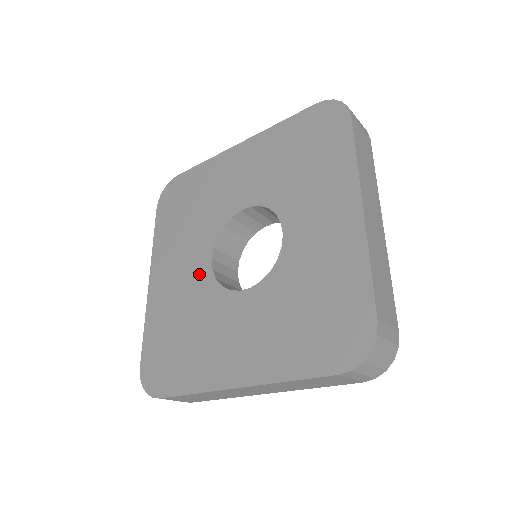
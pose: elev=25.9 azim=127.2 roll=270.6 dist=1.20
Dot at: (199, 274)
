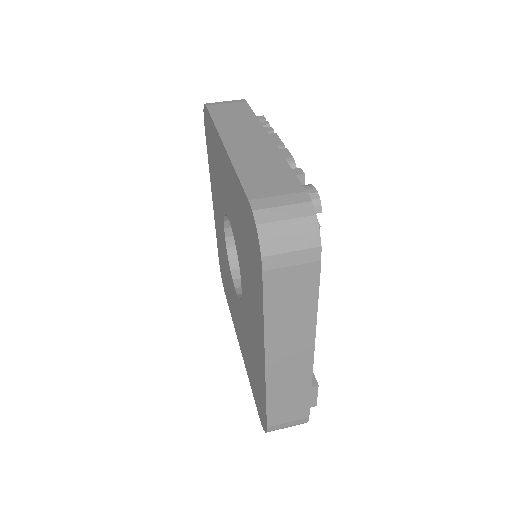
Dot at: (238, 307)
